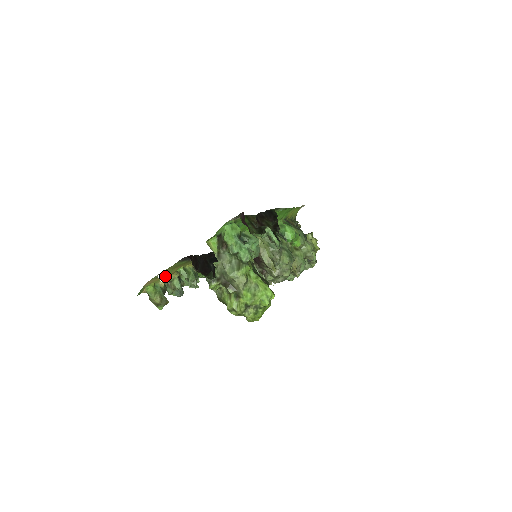
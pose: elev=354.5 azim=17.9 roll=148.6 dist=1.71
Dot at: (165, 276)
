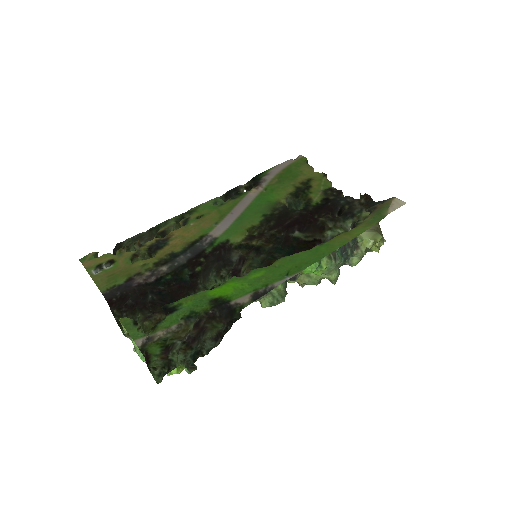
Dot at: (105, 268)
